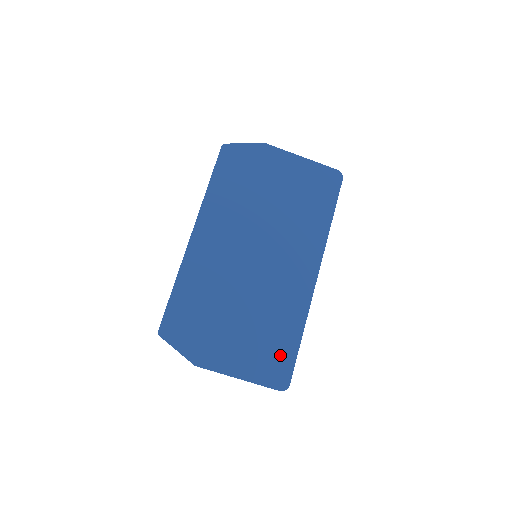
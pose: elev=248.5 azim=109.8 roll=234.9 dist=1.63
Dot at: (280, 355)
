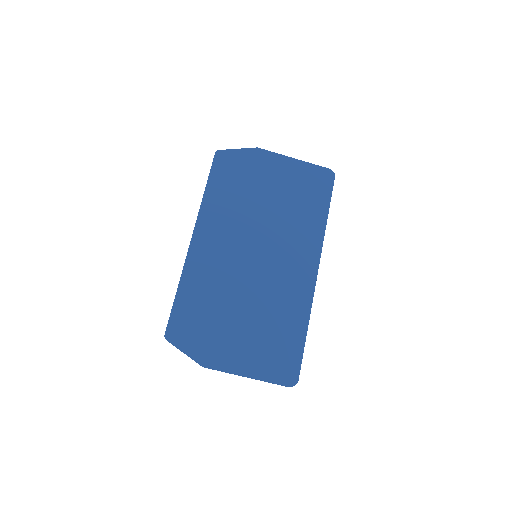
Dot at: (287, 351)
